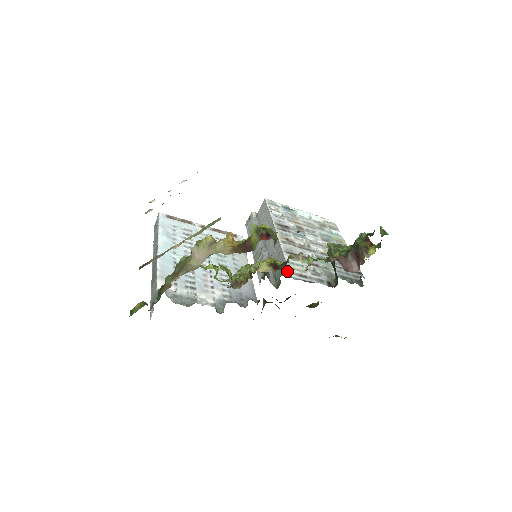
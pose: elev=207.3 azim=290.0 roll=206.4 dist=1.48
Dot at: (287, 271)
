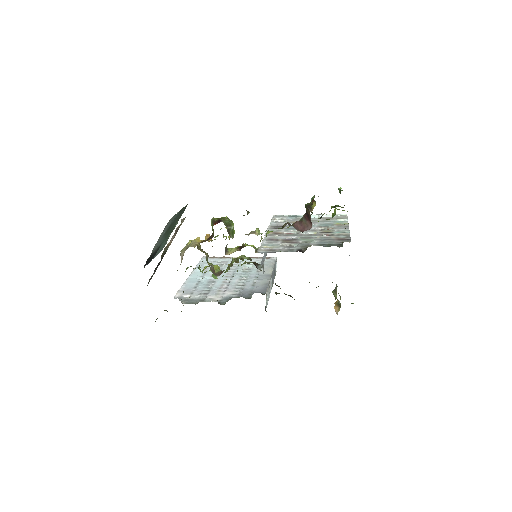
Dot at: (255, 249)
